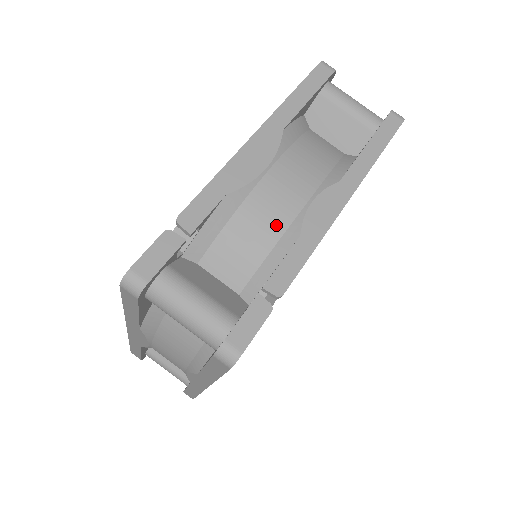
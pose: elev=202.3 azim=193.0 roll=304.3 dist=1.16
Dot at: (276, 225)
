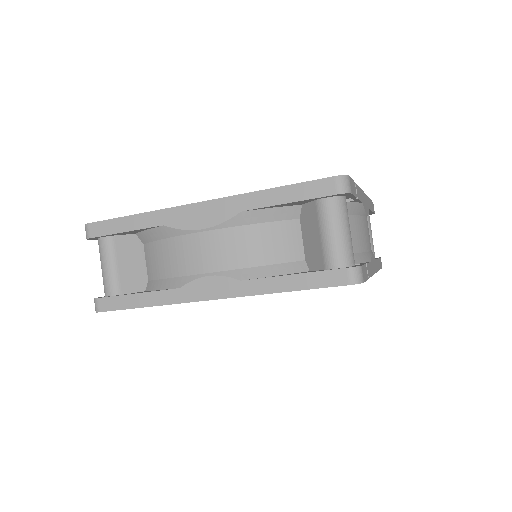
Dot at: (364, 244)
